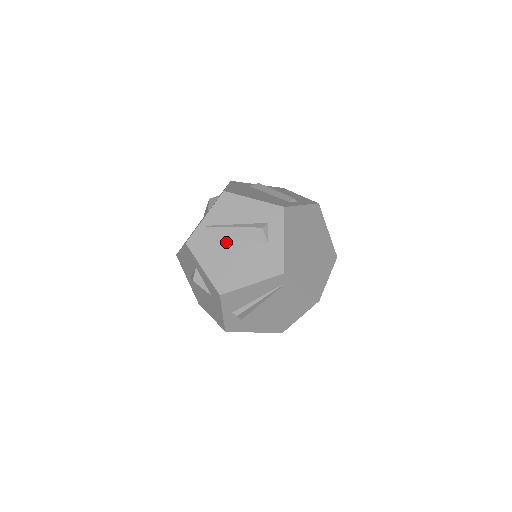
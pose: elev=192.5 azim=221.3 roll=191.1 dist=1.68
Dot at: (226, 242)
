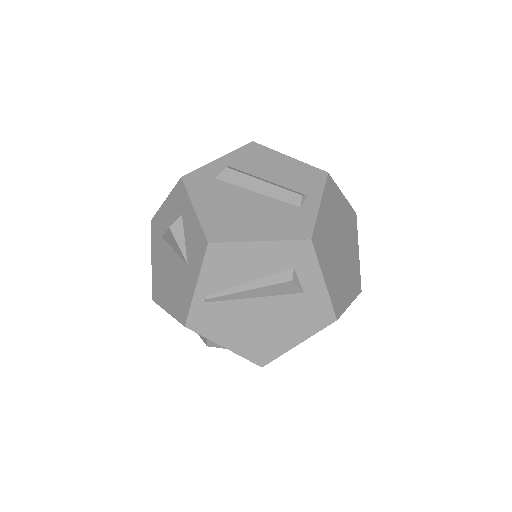
Dot at: (243, 308)
